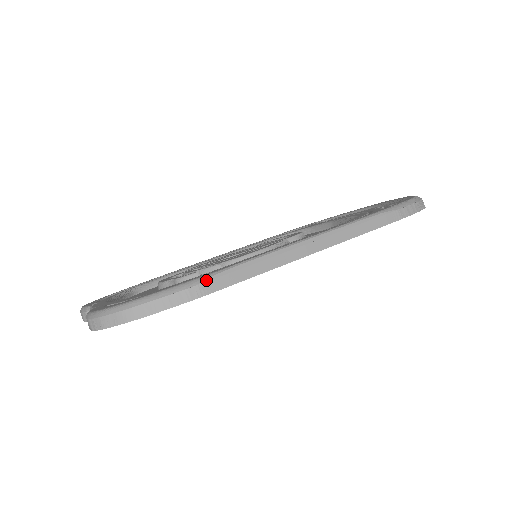
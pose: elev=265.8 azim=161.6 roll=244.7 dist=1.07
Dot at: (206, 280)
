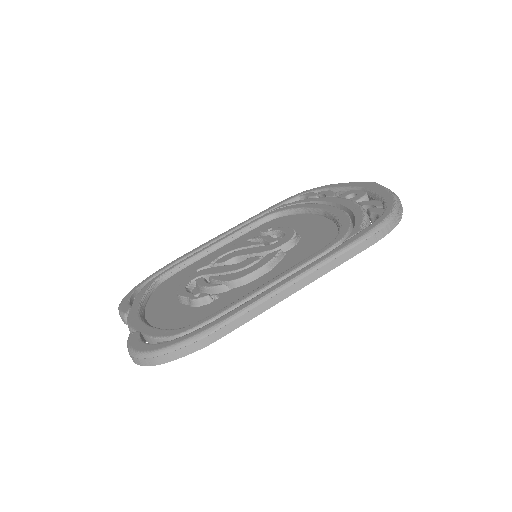
Dot at: (213, 331)
